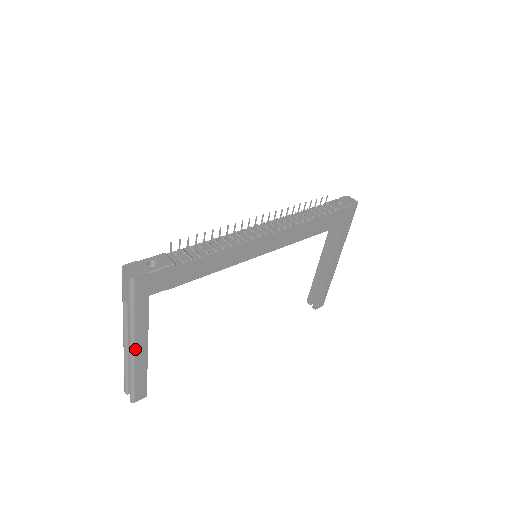
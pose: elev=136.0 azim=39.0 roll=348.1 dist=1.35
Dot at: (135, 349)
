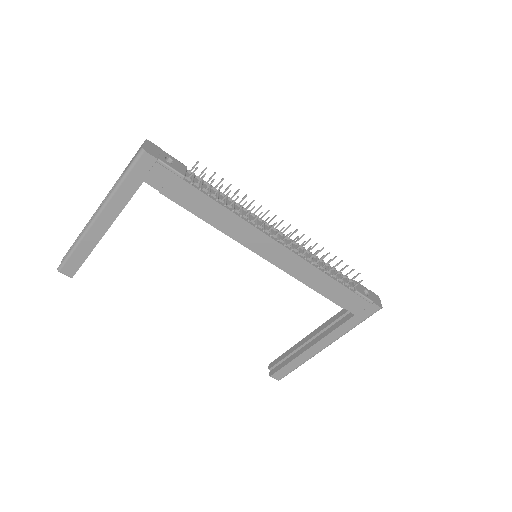
Dot at: (97, 219)
